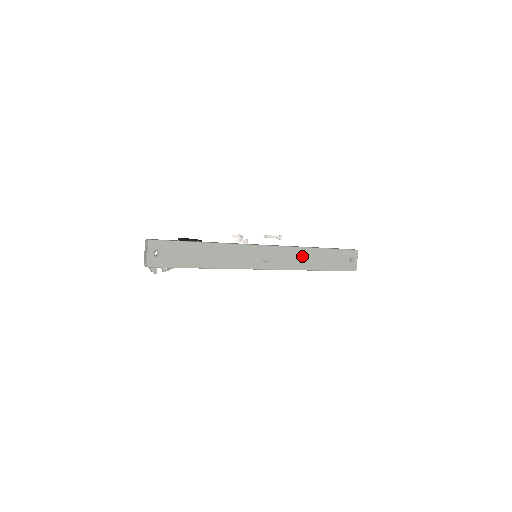
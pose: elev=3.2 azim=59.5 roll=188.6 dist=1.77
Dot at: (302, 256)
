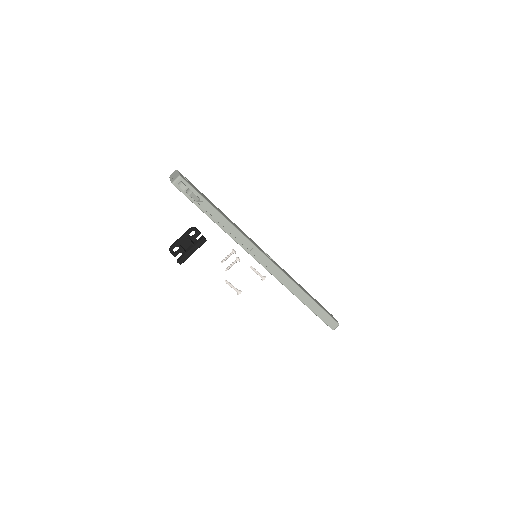
Dot at: (293, 279)
